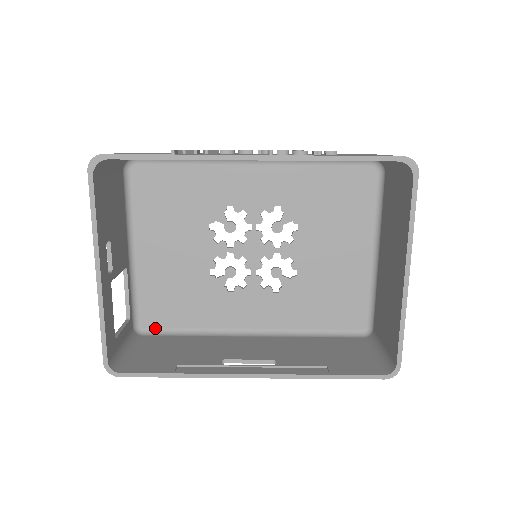
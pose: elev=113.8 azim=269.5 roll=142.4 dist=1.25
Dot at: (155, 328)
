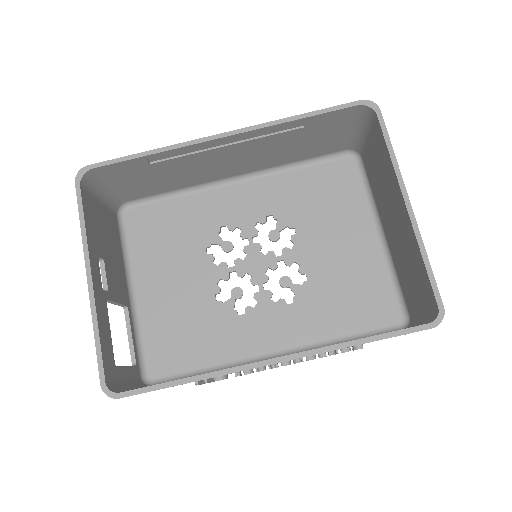
Dot at: (166, 377)
